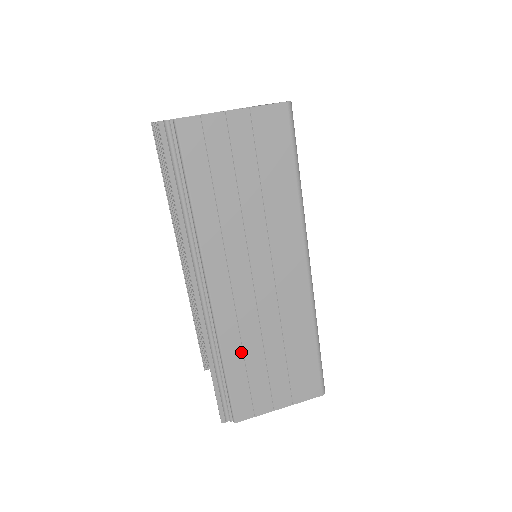
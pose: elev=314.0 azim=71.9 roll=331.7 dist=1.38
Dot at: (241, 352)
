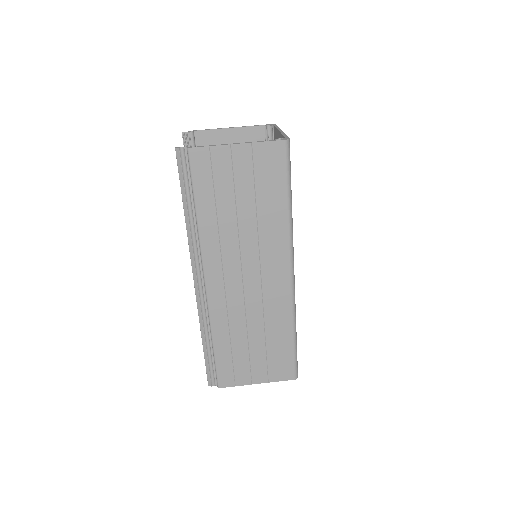
Dot at: (228, 335)
